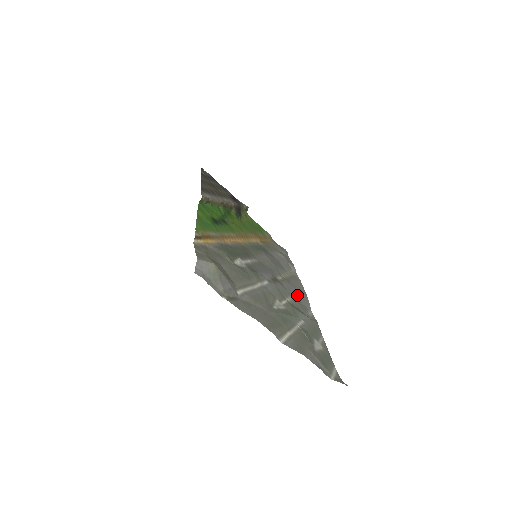
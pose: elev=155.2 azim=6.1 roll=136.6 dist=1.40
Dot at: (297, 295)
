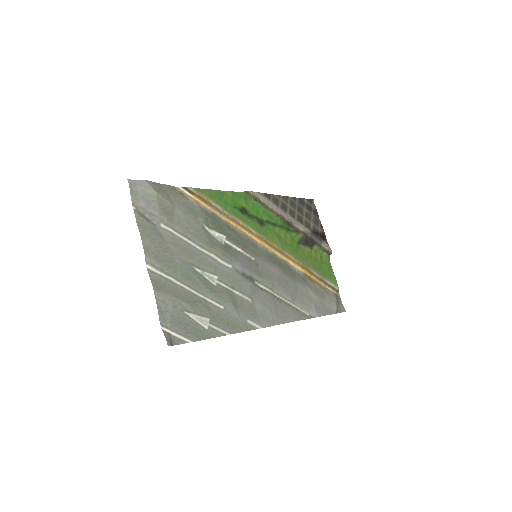
Dot at: (263, 307)
